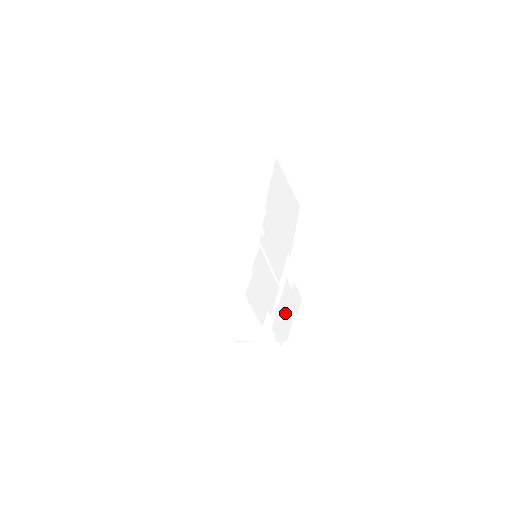
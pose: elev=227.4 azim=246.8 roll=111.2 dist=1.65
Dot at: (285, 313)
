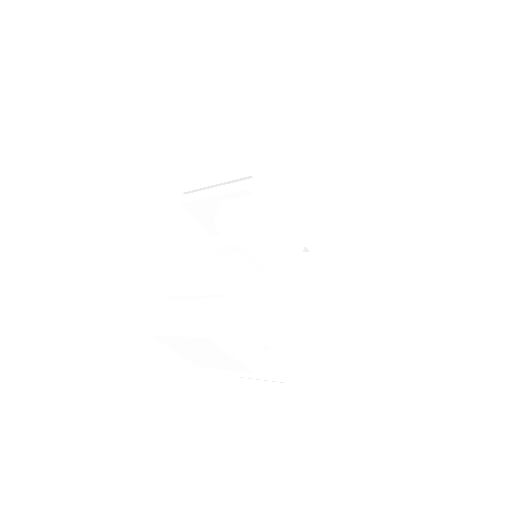
Dot at: (304, 335)
